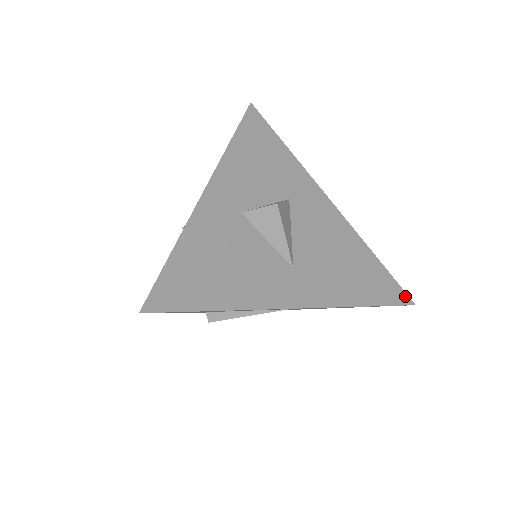
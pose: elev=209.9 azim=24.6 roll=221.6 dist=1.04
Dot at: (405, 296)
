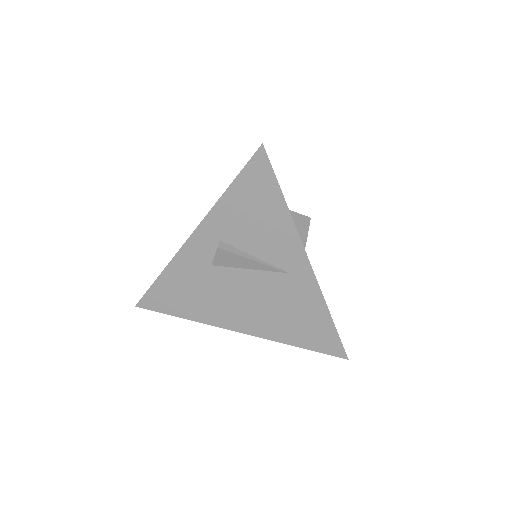
Dot at: occluded
